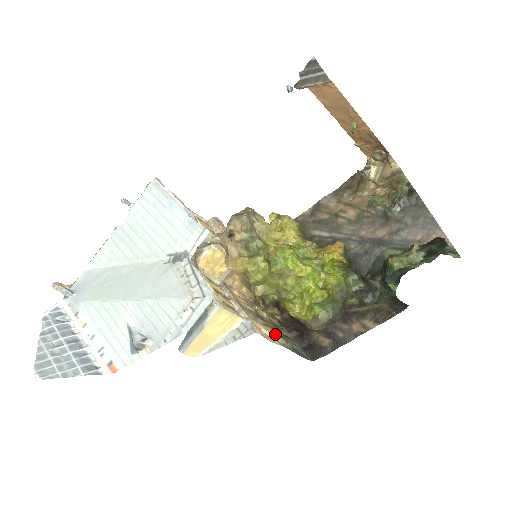
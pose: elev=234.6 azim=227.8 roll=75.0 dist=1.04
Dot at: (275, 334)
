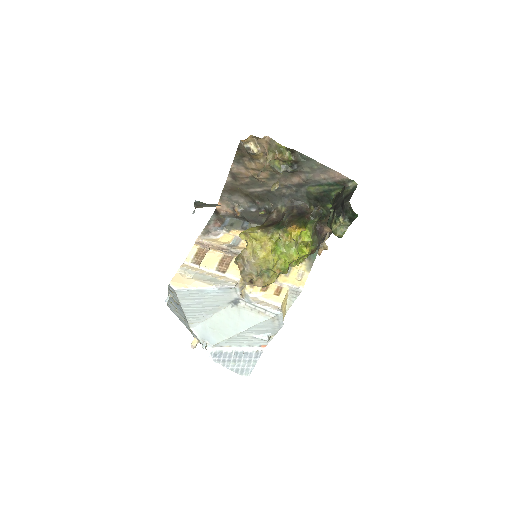
Dot at: (298, 266)
